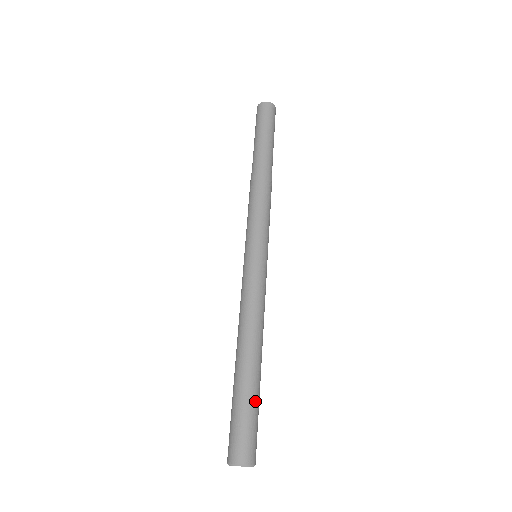
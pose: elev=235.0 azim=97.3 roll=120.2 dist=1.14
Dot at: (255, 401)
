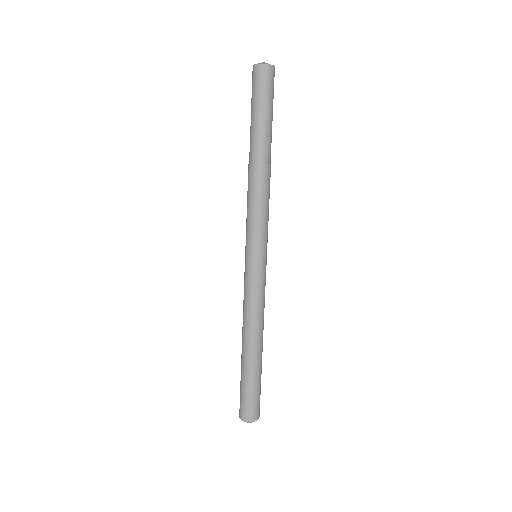
Dot at: (258, 380)
